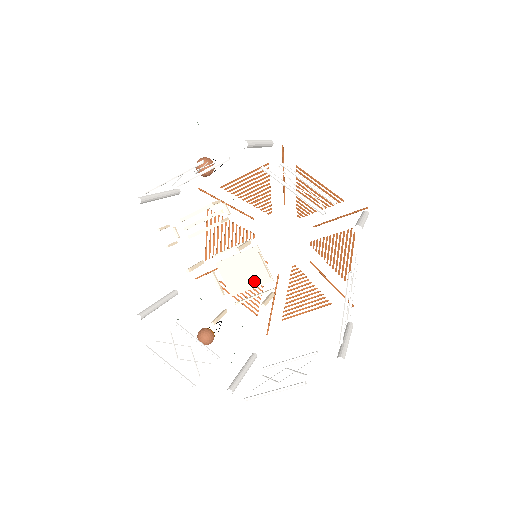
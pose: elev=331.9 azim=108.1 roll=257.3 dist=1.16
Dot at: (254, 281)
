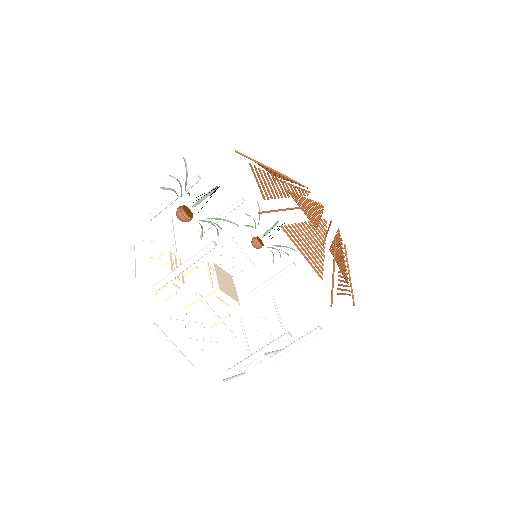
Dot at: (232, 290)
